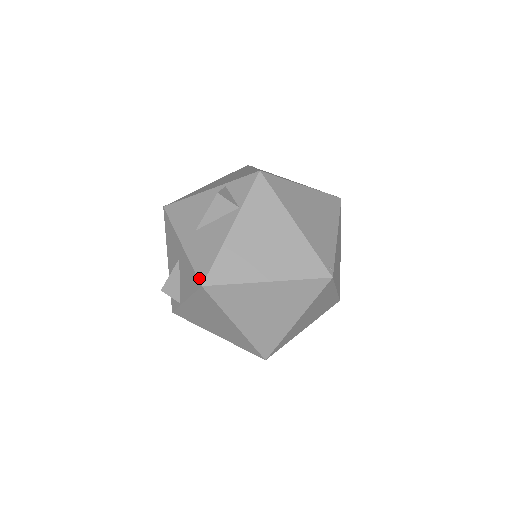
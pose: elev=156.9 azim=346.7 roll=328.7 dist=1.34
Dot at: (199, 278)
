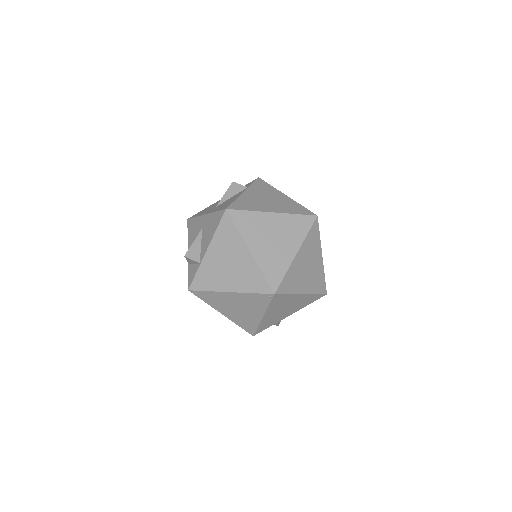
Dot at: (223, 209)
